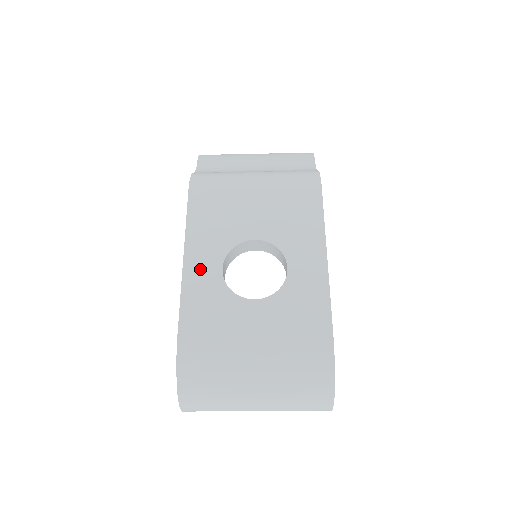
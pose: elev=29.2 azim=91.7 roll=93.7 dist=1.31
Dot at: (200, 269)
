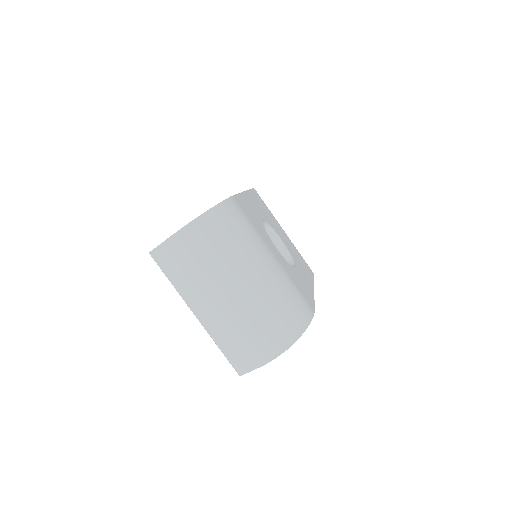
Dot at: (252, 204)
